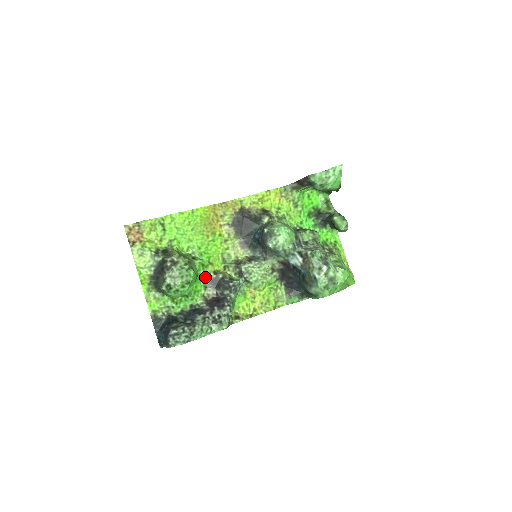
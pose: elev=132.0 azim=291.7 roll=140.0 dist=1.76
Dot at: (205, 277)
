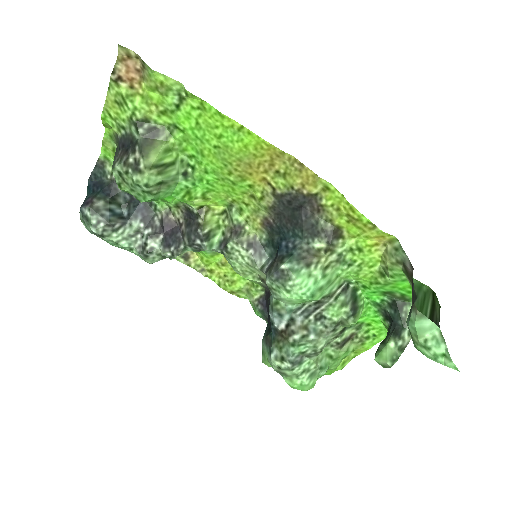
Dot at: occluded
